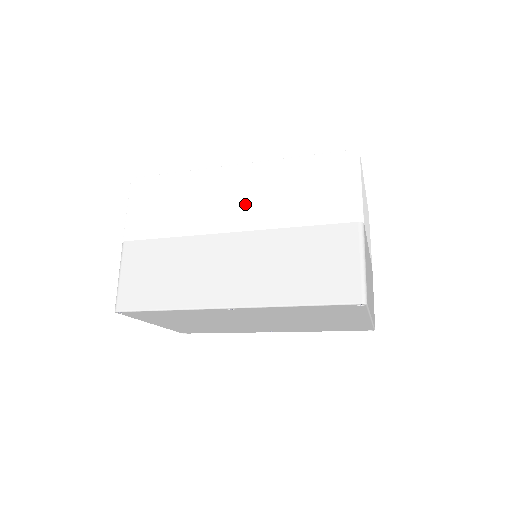
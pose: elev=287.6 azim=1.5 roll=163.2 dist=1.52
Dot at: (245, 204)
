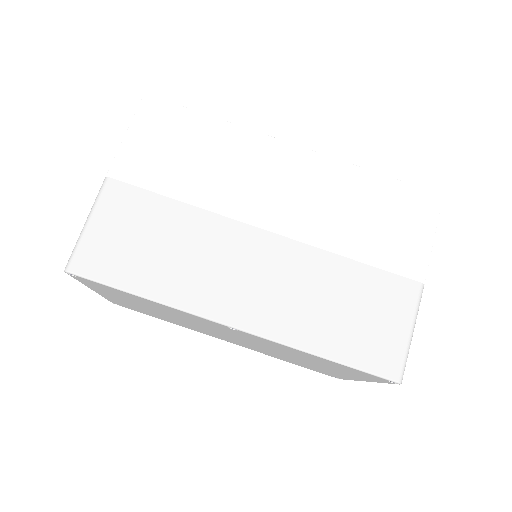
Dot at: (293, 201)
